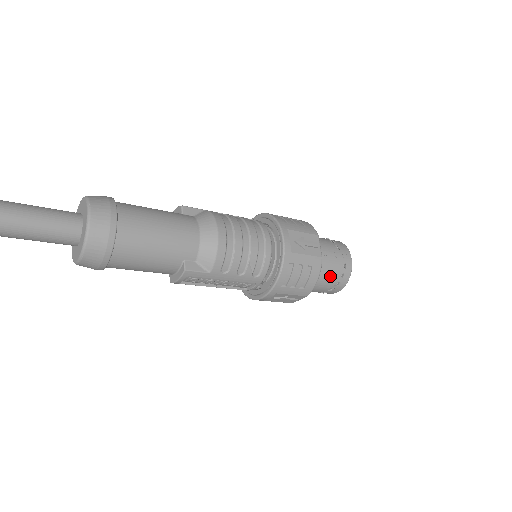
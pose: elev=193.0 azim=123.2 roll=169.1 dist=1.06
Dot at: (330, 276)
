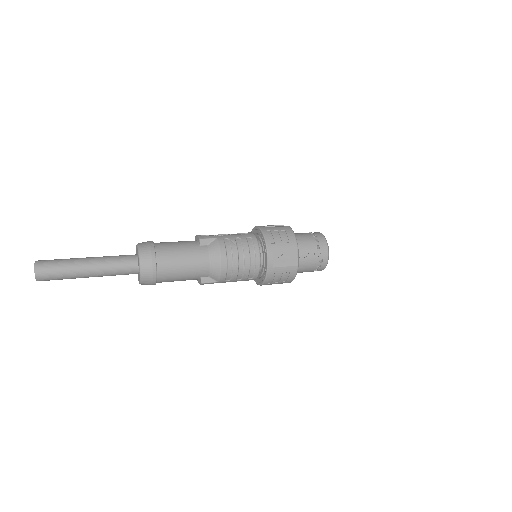
Dot at: (309, 268)
